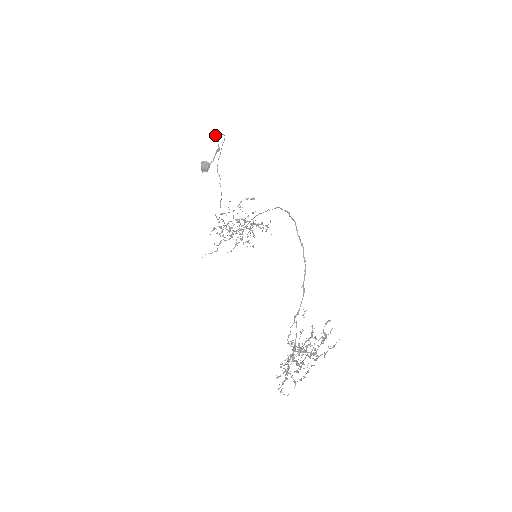
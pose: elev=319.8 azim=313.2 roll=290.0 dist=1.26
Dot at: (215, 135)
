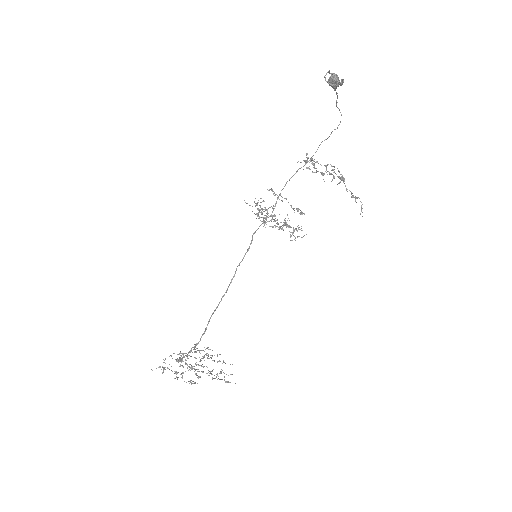
Dot at: occluded
